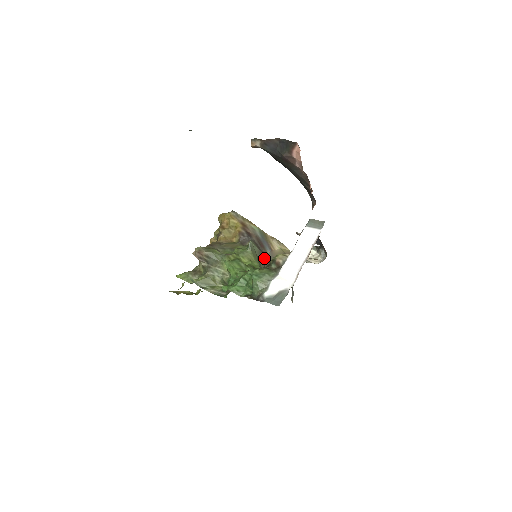
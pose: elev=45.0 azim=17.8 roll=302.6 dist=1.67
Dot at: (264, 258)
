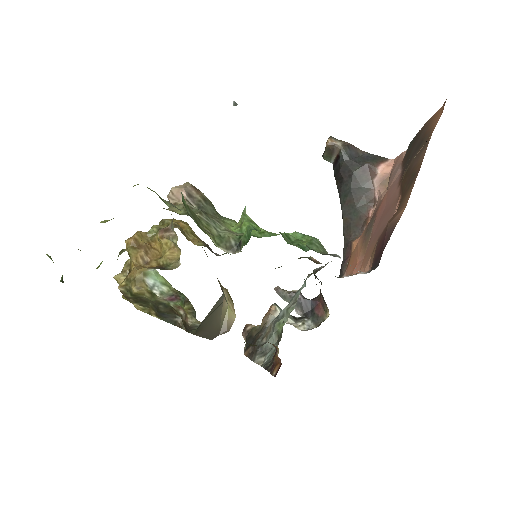
Dot at: occluded
